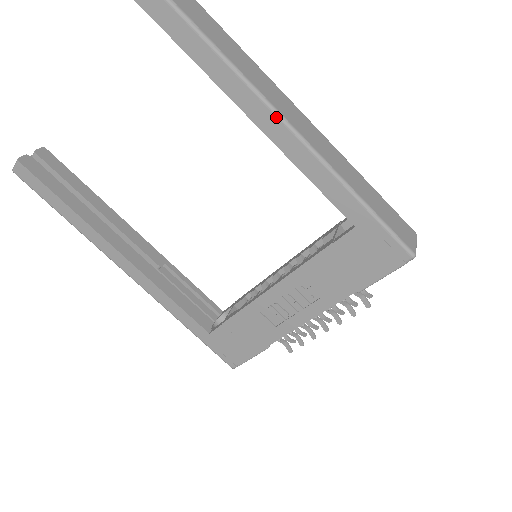
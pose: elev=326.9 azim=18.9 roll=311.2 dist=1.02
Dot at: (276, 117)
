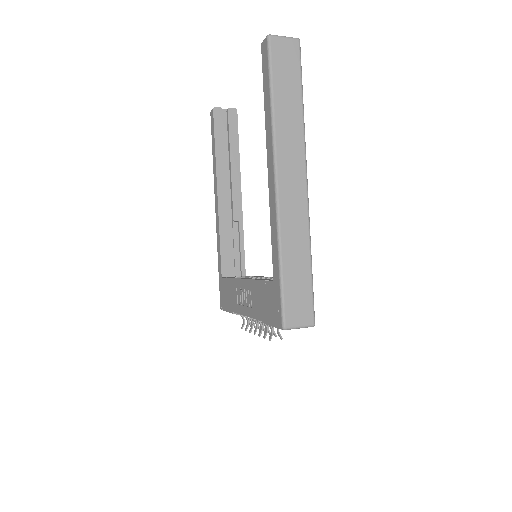
Dot at: (274, 183)
